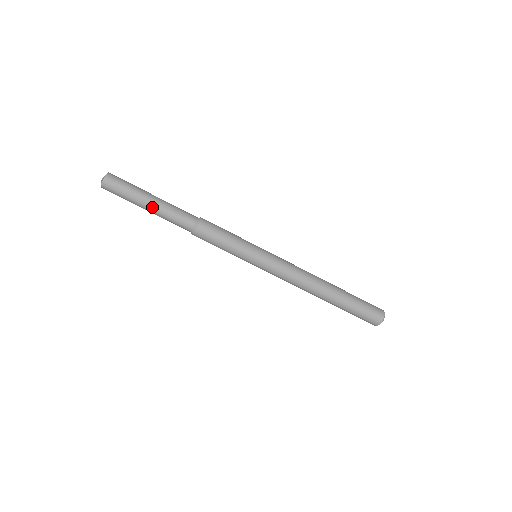
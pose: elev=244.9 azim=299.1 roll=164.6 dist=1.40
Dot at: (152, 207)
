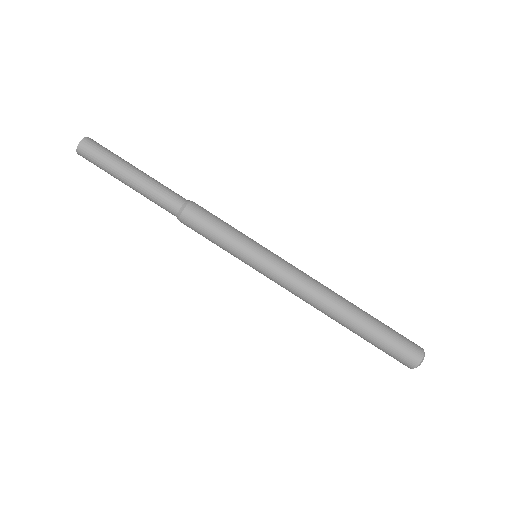
Dot at: (138, 173)
